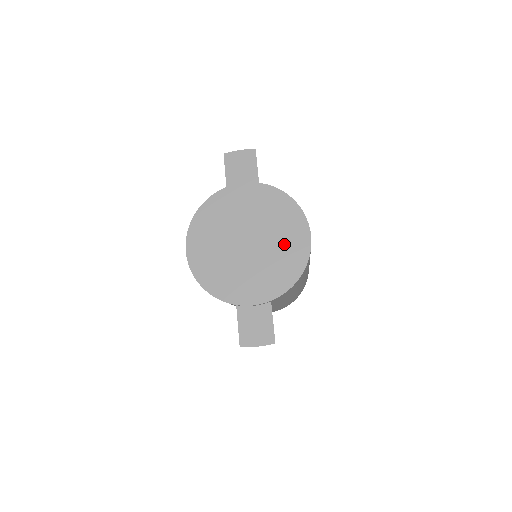
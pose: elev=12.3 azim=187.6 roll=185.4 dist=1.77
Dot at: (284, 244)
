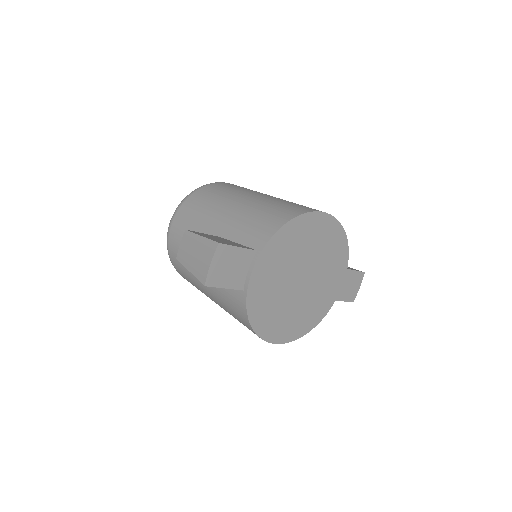
Dot at: (320, 243)
